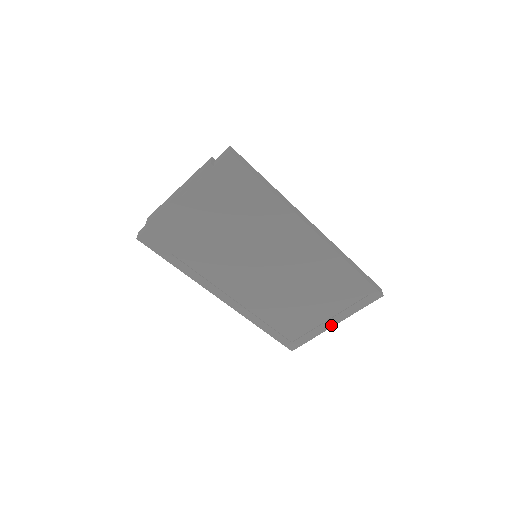
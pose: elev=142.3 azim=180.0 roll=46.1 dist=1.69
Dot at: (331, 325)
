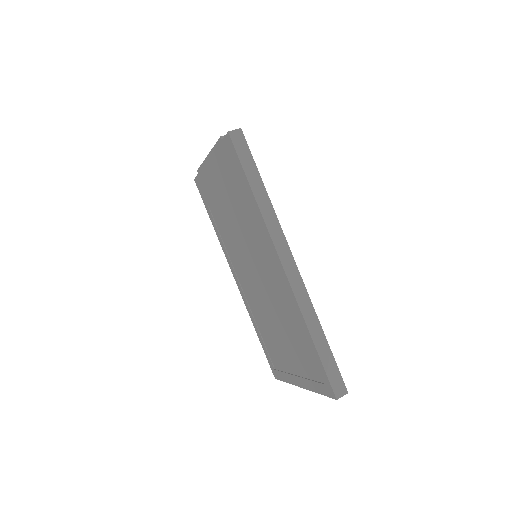
Dot at: (299, 384)
